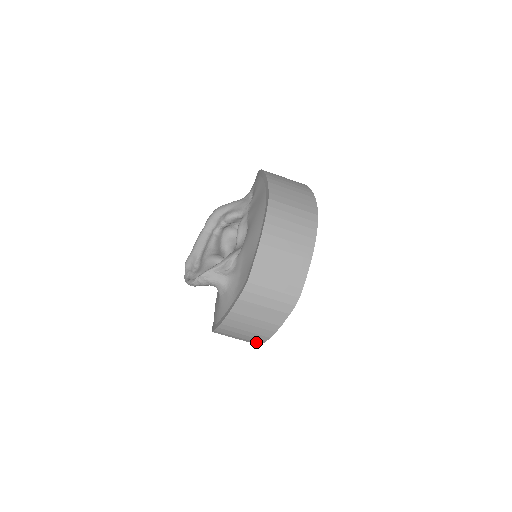
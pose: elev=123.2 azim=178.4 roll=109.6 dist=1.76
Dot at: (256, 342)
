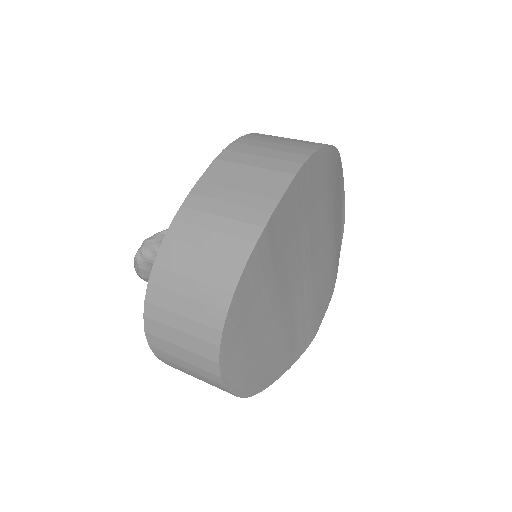
Dot at: (209, 359)
